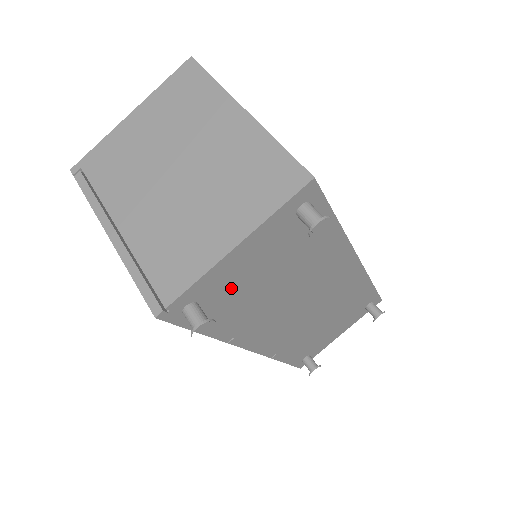
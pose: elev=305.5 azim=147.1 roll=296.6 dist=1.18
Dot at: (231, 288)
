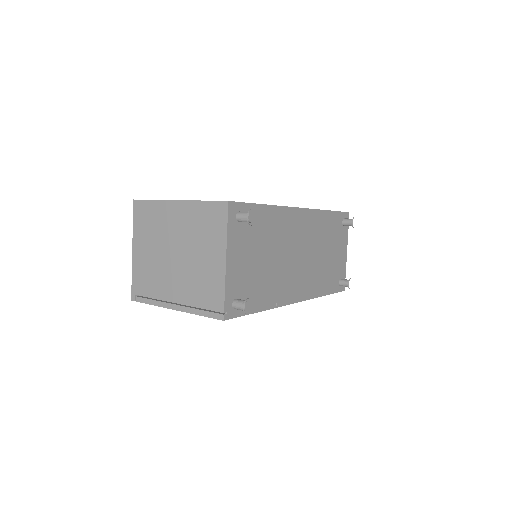
Dot at: (245, 279)
